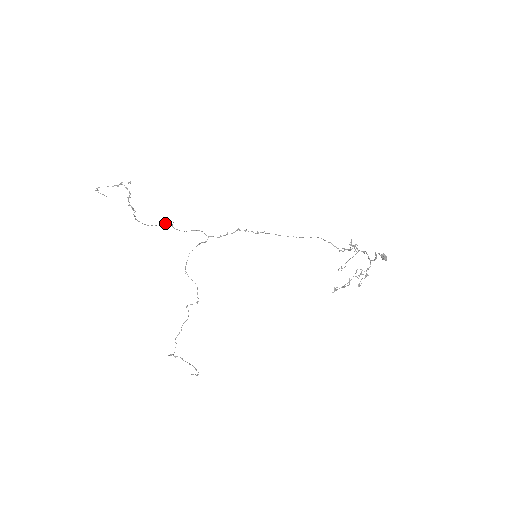
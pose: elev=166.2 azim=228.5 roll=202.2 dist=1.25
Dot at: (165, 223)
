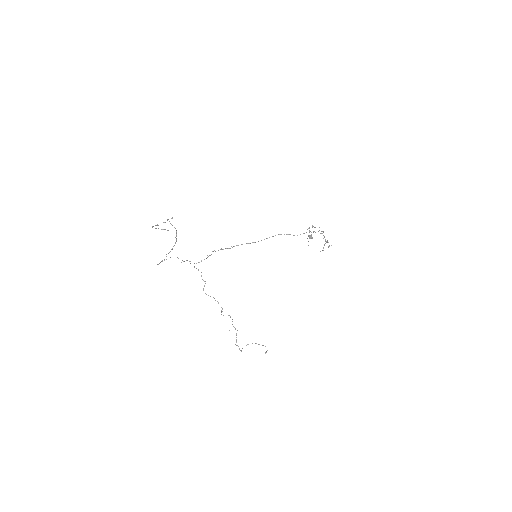
Dot at: occluded
